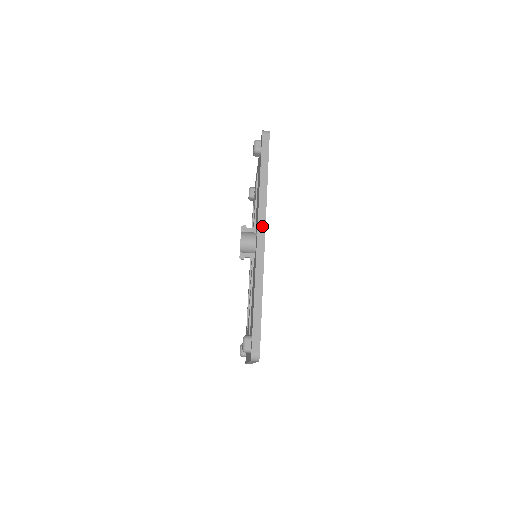
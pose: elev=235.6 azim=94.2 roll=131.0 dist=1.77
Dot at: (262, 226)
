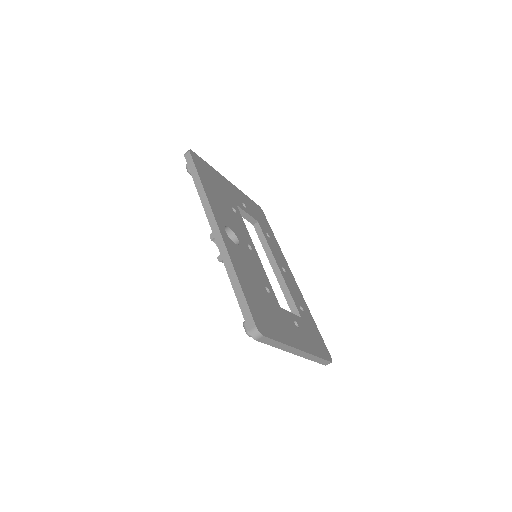
Dot at: (212, 220)
